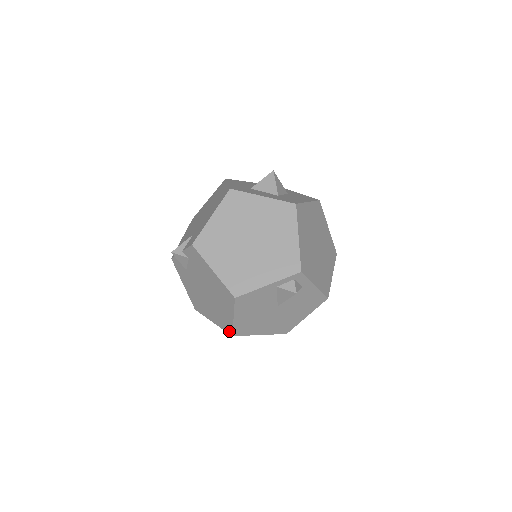
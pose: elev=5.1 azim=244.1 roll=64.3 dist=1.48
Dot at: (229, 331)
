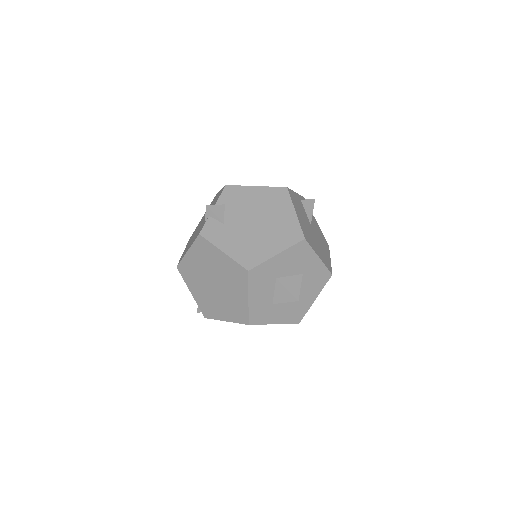
Dot at: (299, 237)
